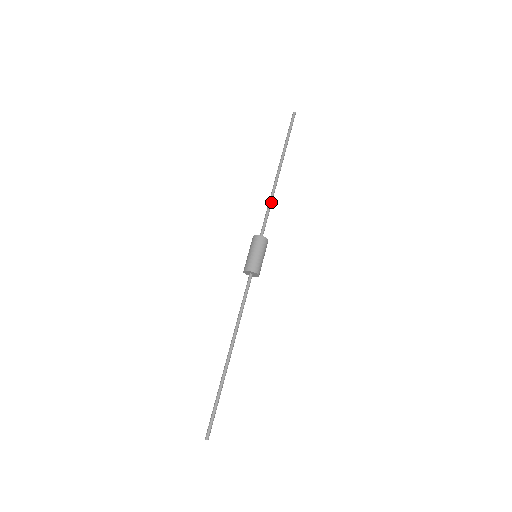
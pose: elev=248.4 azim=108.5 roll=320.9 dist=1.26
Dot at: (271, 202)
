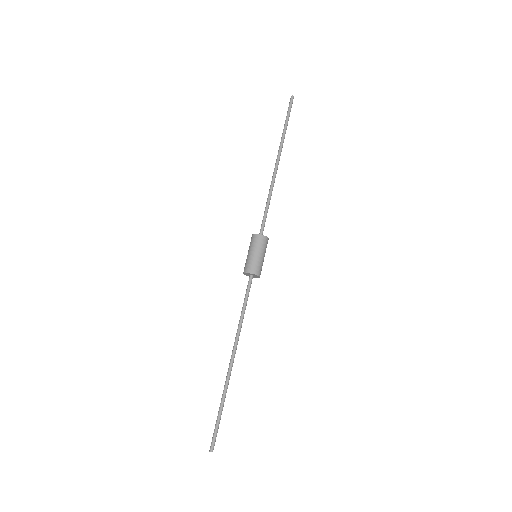
Dot at: (270, 197)
